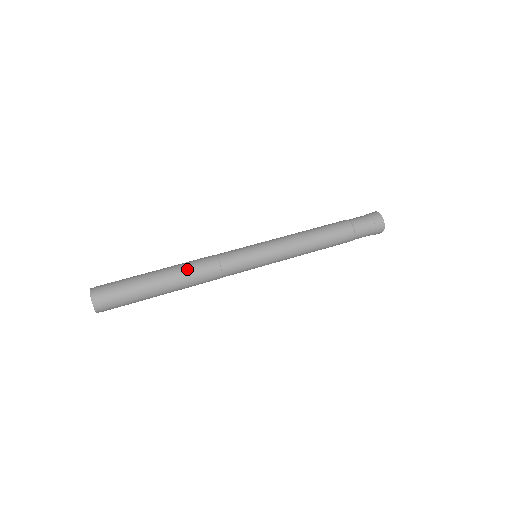
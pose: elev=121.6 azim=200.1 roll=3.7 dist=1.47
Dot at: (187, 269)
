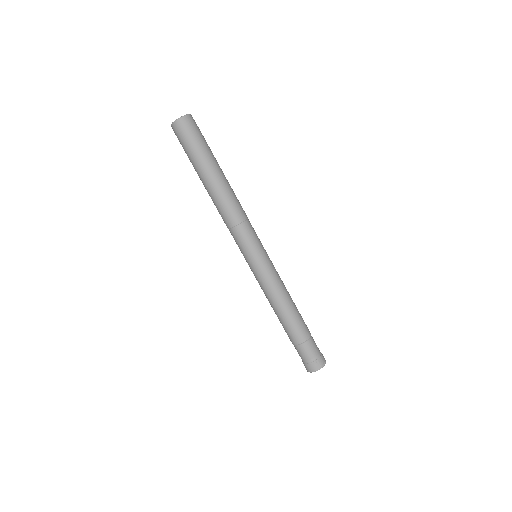
Dot at: occluded
